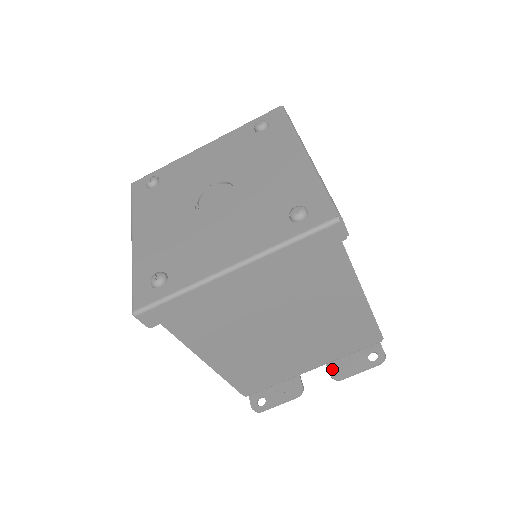
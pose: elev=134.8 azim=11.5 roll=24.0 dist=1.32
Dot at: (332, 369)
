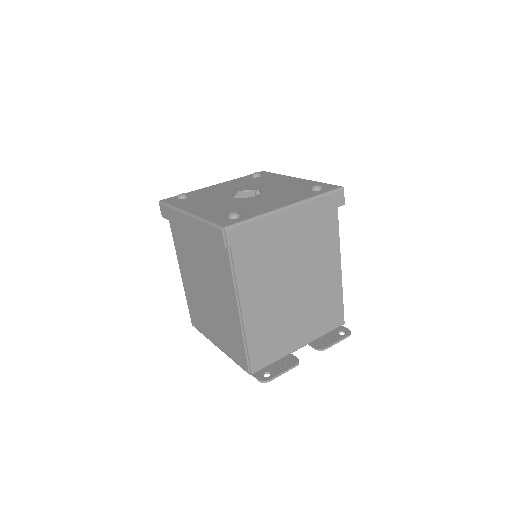
Dot at: (316, 345)
